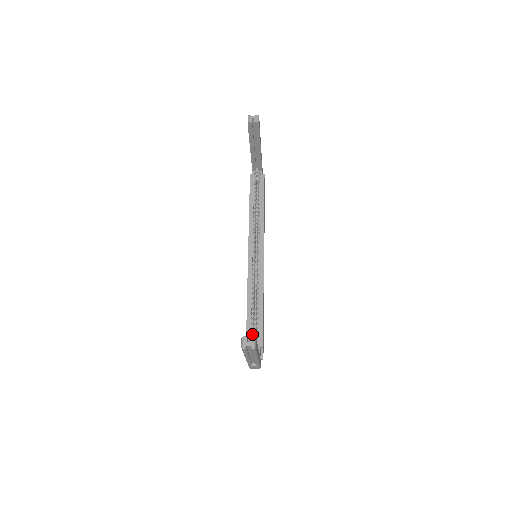
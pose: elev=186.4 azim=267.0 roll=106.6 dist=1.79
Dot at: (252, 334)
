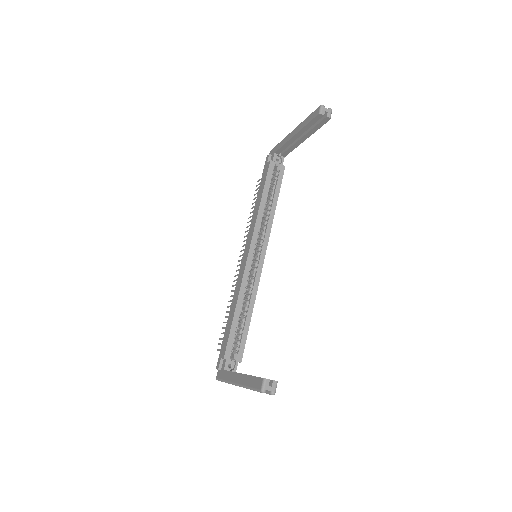
Dot at: (232, 345)
